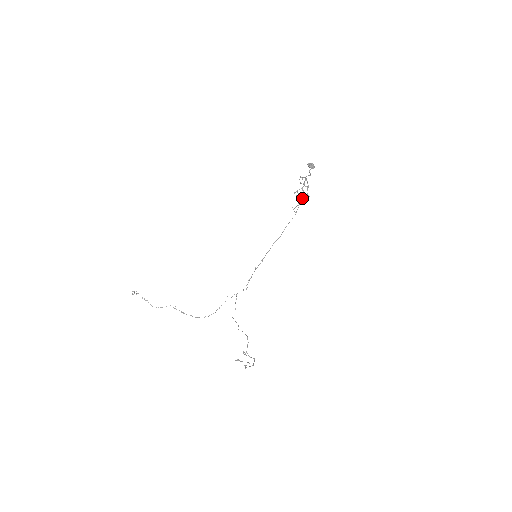
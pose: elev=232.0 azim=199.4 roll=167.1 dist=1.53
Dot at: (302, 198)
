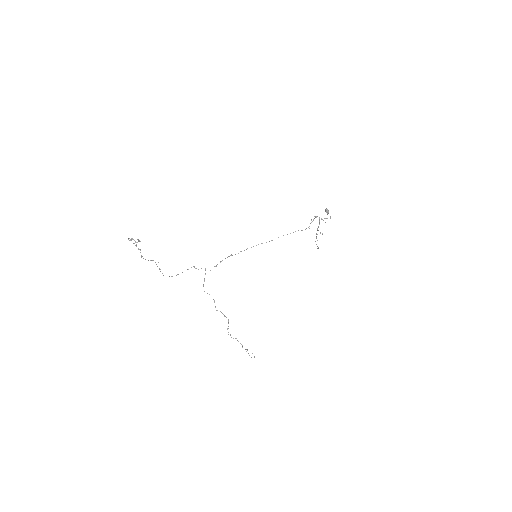
Dot at: occluded
